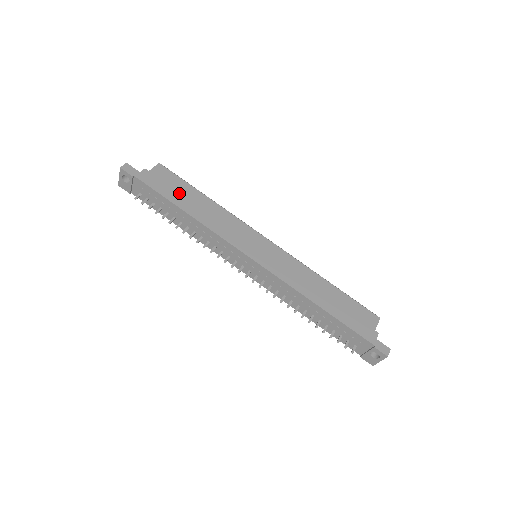
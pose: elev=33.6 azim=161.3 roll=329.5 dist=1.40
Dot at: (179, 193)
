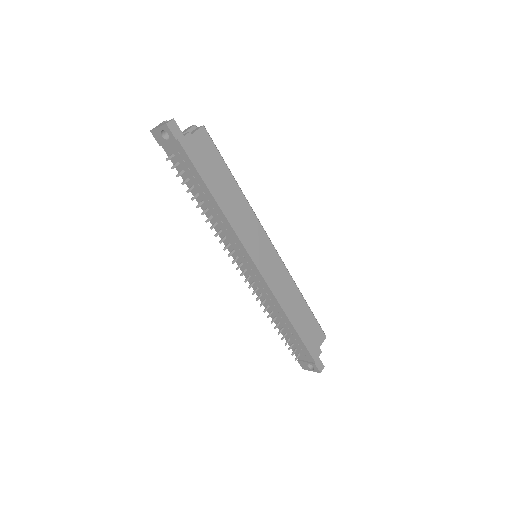
Dot at: (215, 174)
